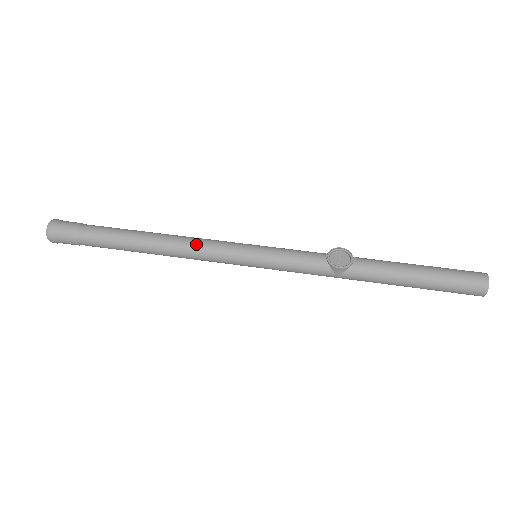
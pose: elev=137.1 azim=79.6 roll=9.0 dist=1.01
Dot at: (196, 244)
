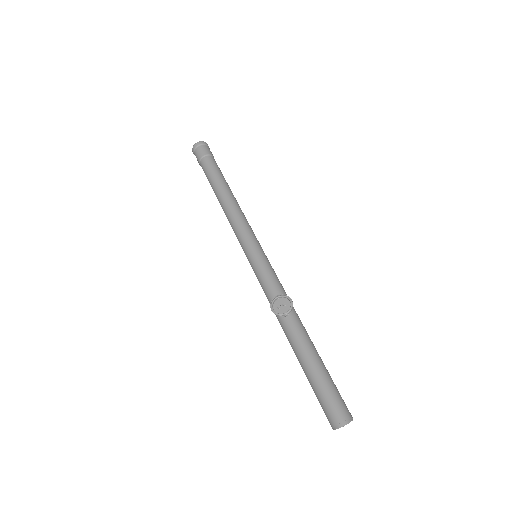
Dot at: (234, 218)
